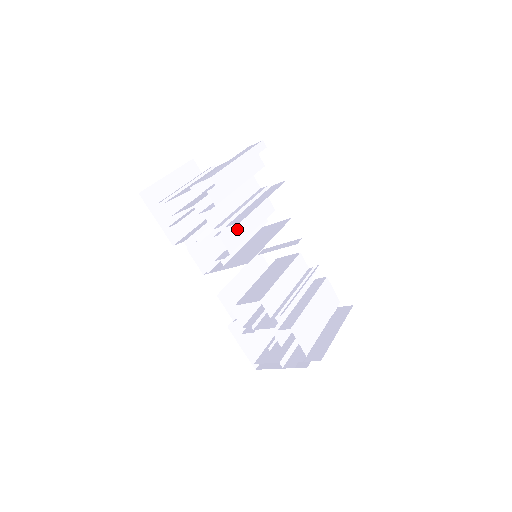
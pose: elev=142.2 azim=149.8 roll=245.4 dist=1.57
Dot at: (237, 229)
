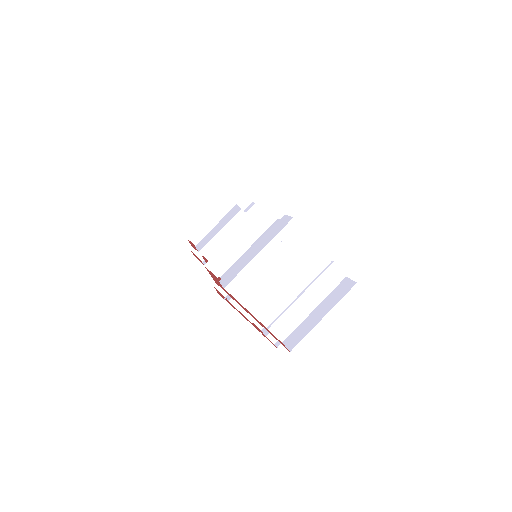
Dot at: occluded
